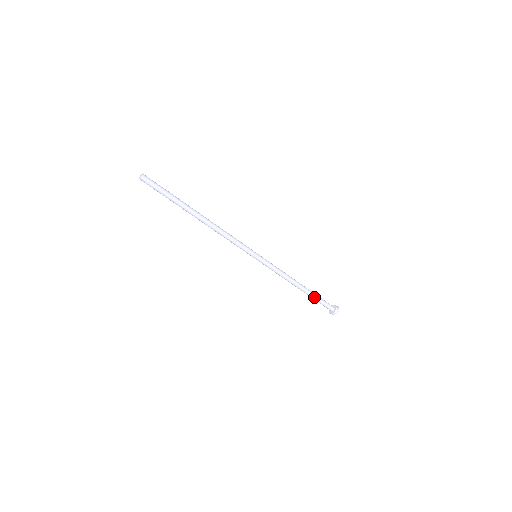
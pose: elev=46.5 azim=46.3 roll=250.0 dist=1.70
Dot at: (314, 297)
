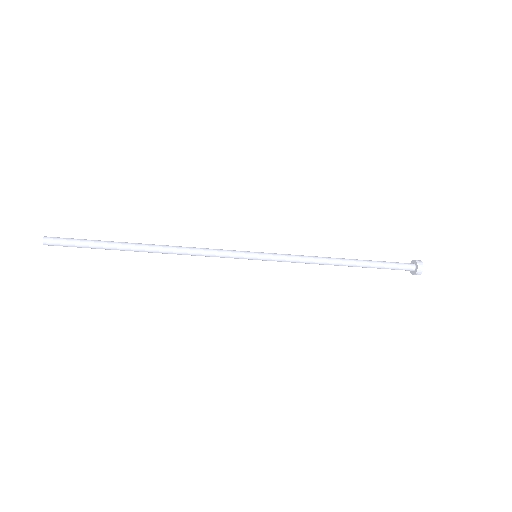
Dot at: occluded
